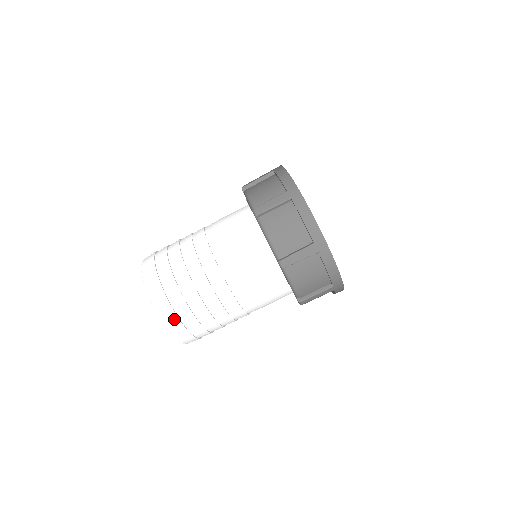
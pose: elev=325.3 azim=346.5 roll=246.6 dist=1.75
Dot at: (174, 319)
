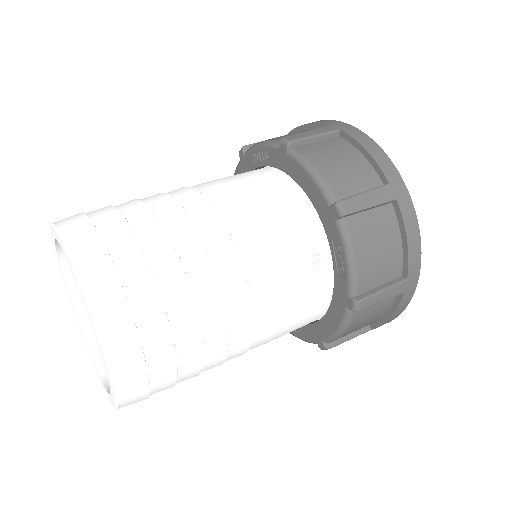
Dot at: (118, 305)
